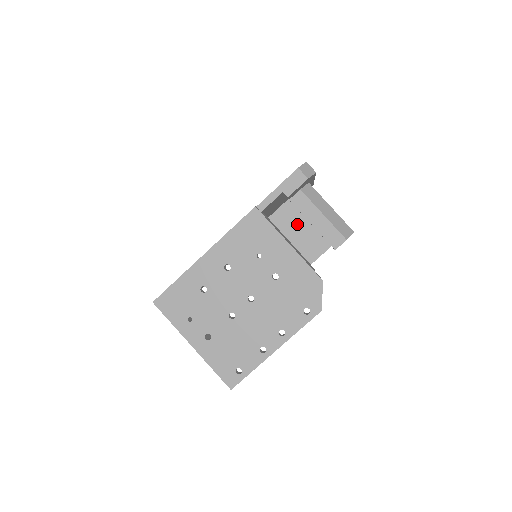
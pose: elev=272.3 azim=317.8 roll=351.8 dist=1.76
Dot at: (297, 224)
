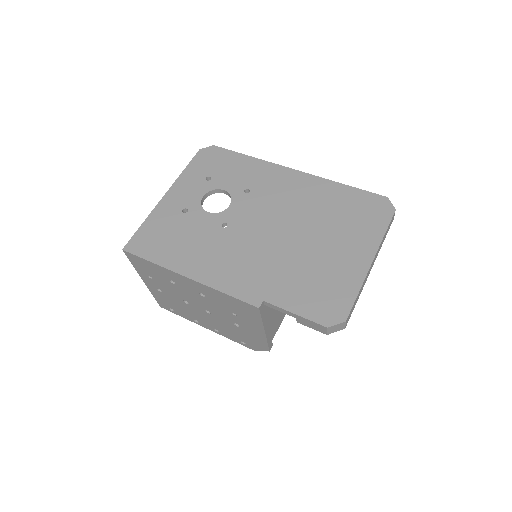
Dot at: occluded
